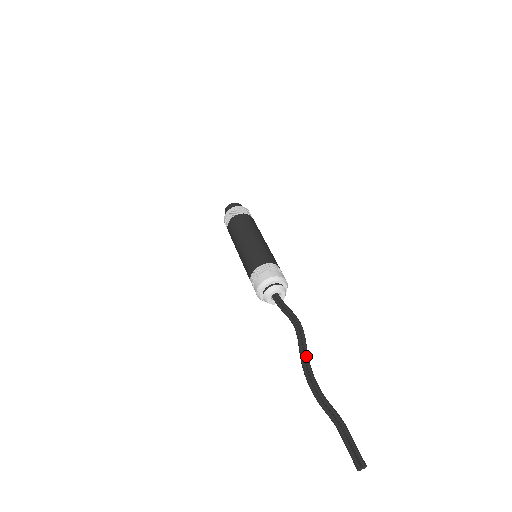
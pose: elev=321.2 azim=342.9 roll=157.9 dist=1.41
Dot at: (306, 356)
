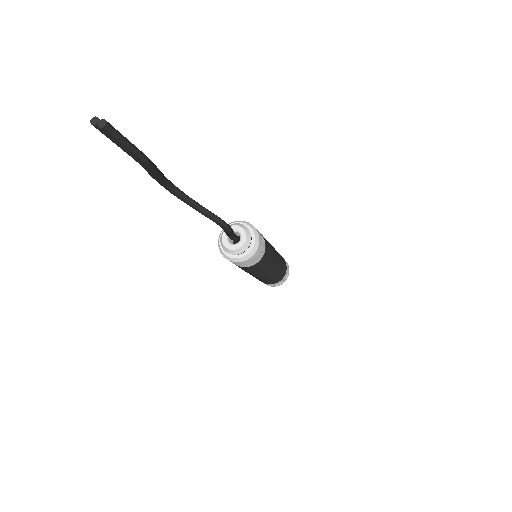
Dot at: occluded
